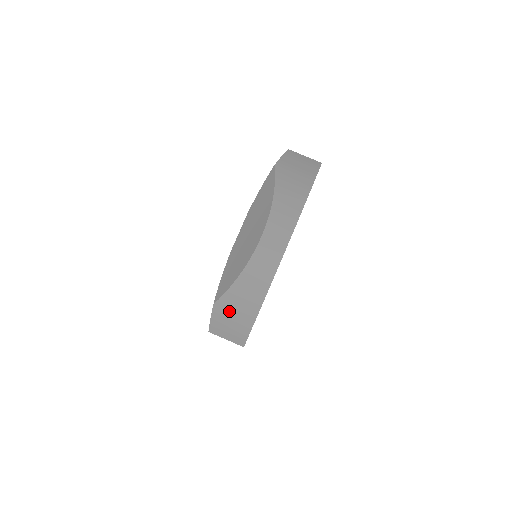
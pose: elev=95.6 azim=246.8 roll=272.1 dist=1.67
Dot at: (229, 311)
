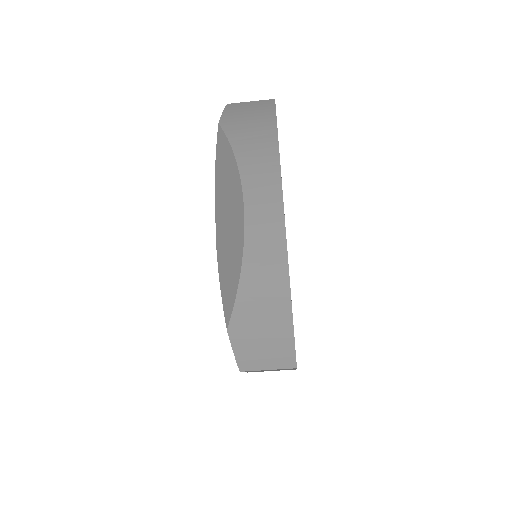
Dot at: (252, 328)
